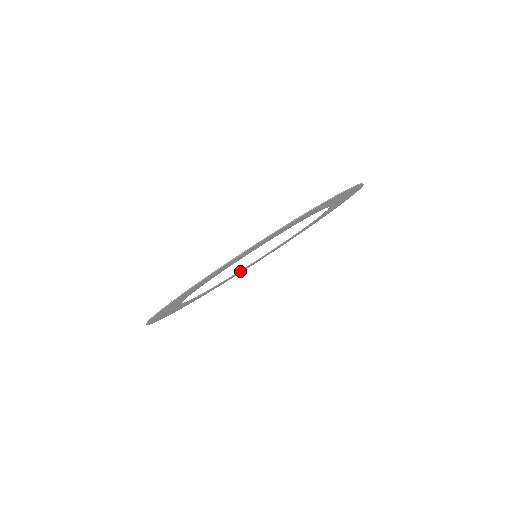
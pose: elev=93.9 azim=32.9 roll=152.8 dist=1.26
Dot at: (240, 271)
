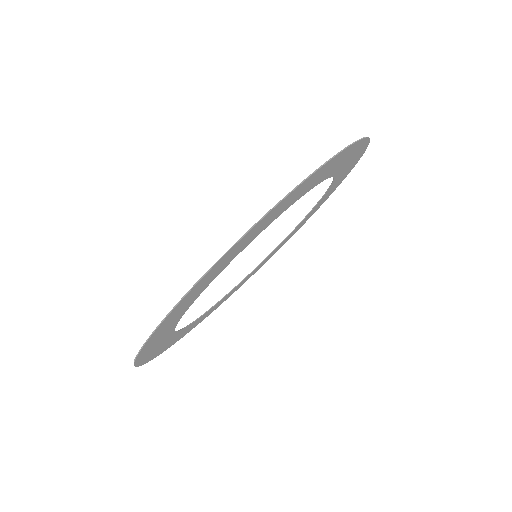
Dot at: (180, 332)
